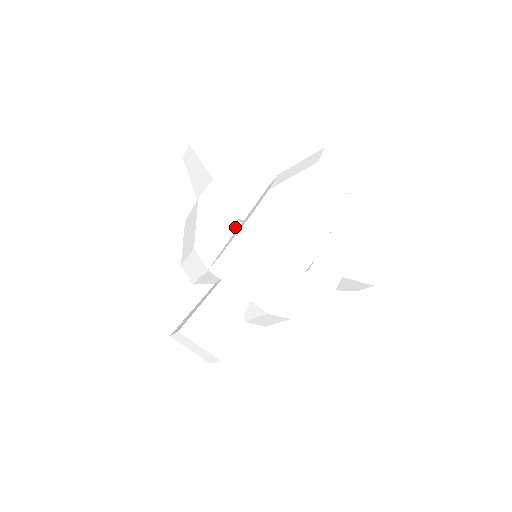
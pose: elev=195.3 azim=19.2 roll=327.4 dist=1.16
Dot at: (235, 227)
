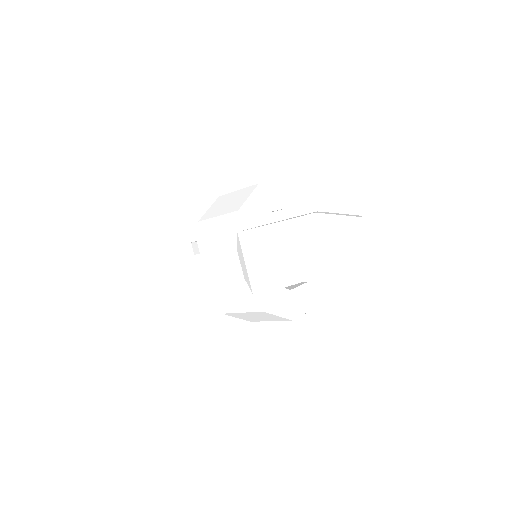
Dot at: occluded
